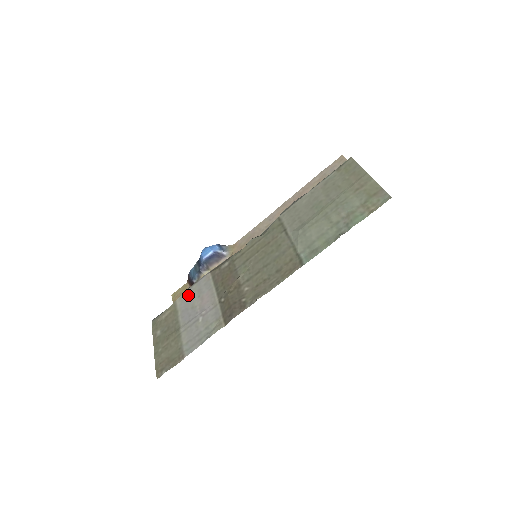
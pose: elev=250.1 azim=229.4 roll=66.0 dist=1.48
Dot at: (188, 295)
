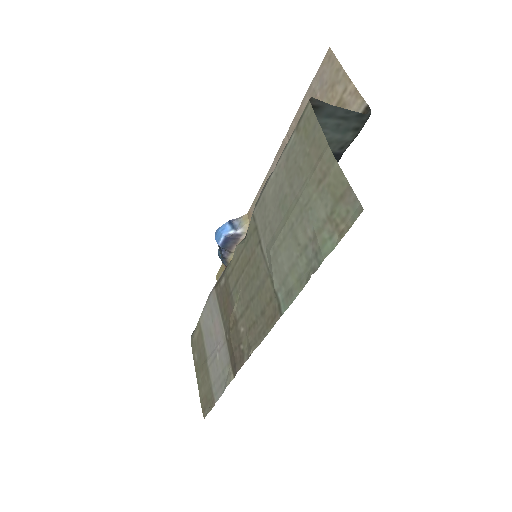
Dot at: (205, 315)
